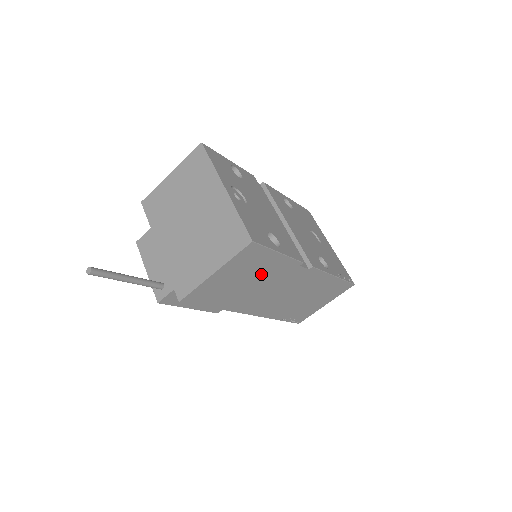
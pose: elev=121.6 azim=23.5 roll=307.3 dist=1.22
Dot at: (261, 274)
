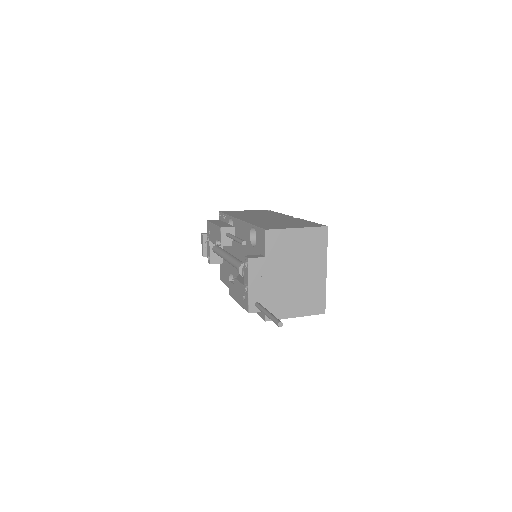
Dot at: occluded
